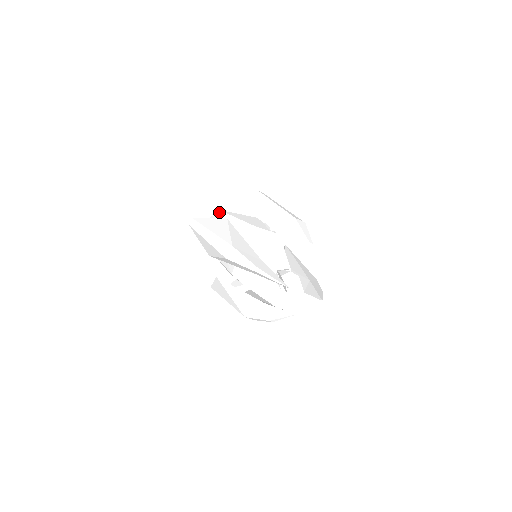
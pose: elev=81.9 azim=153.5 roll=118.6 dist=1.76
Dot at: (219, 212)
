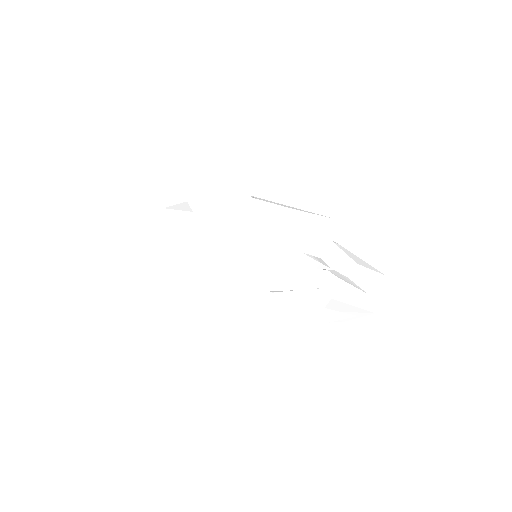
Dot at: occluded
